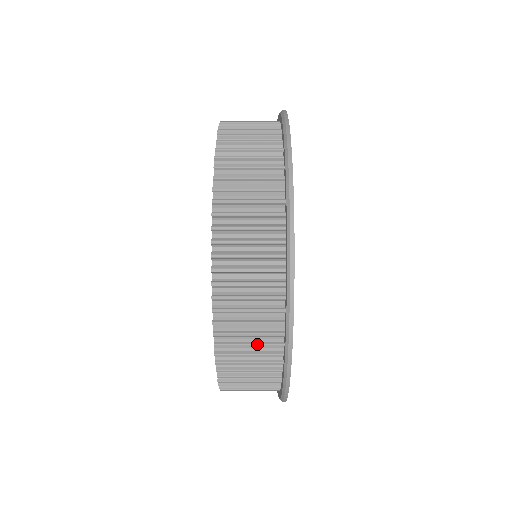
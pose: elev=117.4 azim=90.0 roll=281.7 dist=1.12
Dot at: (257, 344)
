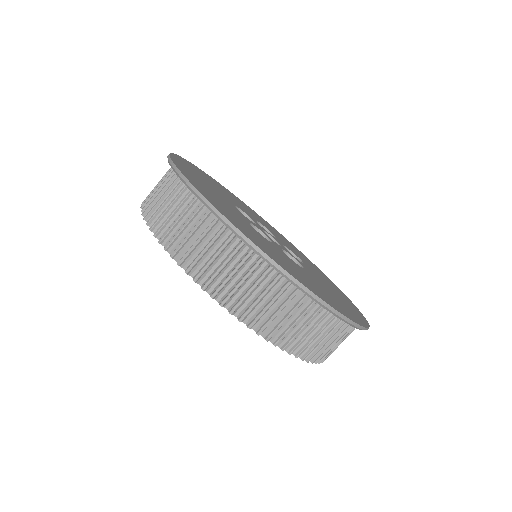
Dot at: (299, 318)
